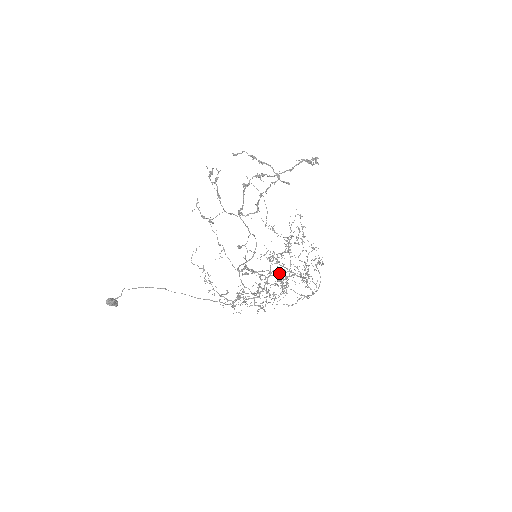
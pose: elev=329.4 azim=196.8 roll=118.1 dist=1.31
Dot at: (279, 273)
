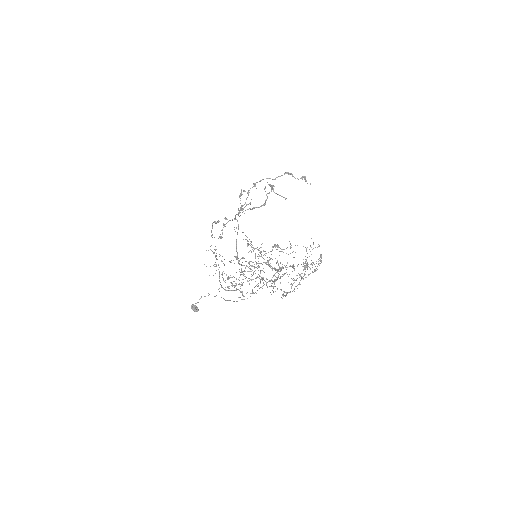
Dot at: (217, 222)
